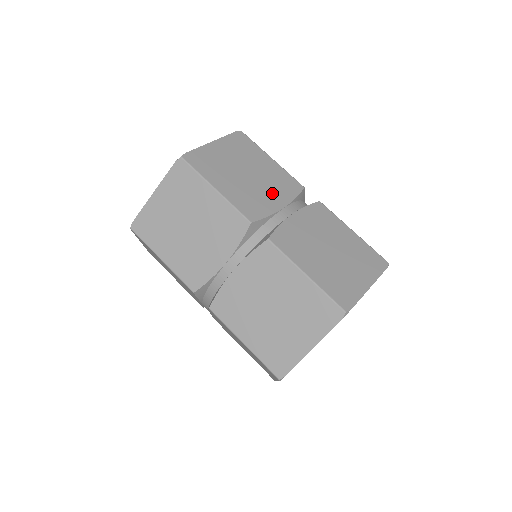
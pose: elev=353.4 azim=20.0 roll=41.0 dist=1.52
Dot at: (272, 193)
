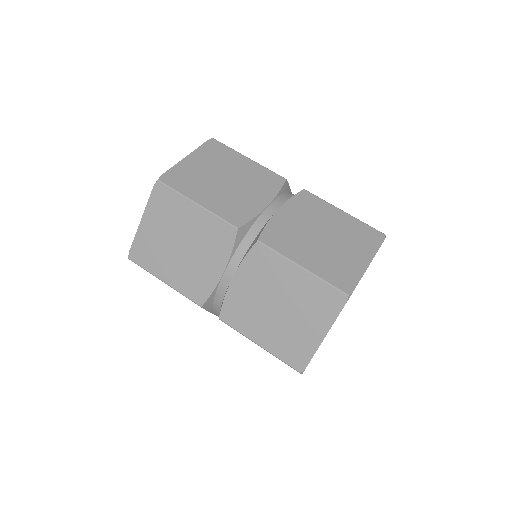
Dot at: occluded
